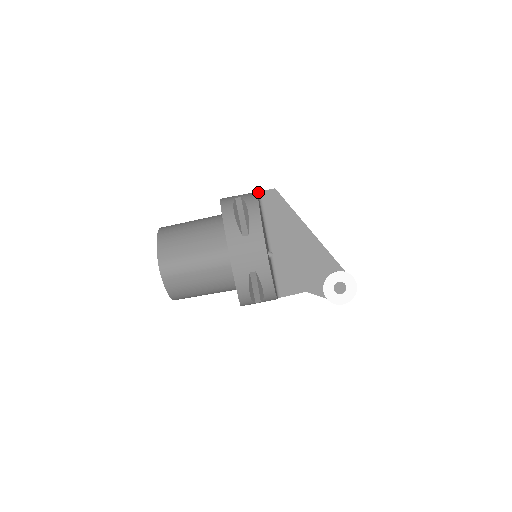
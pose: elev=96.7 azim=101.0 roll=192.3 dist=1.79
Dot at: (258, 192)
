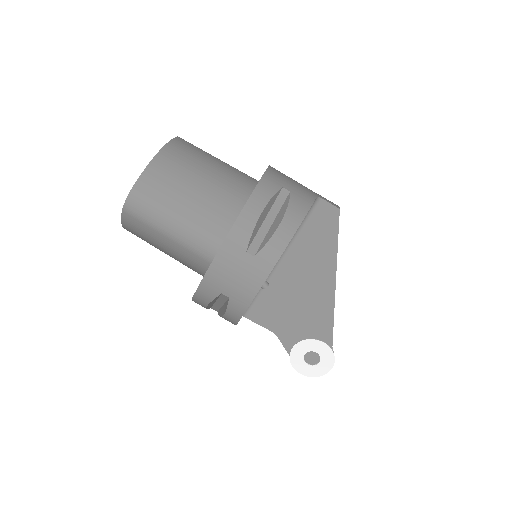
Dot at: (317, 197)
